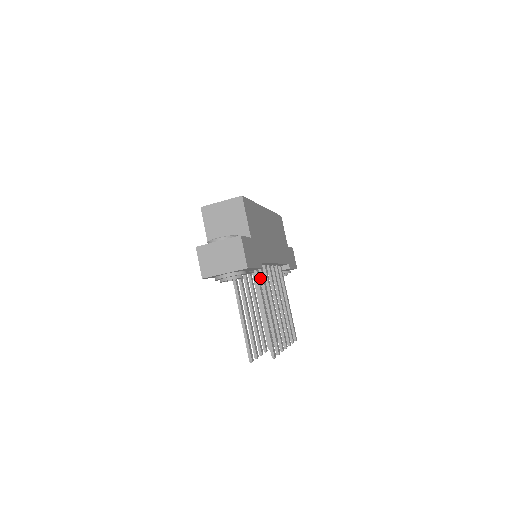
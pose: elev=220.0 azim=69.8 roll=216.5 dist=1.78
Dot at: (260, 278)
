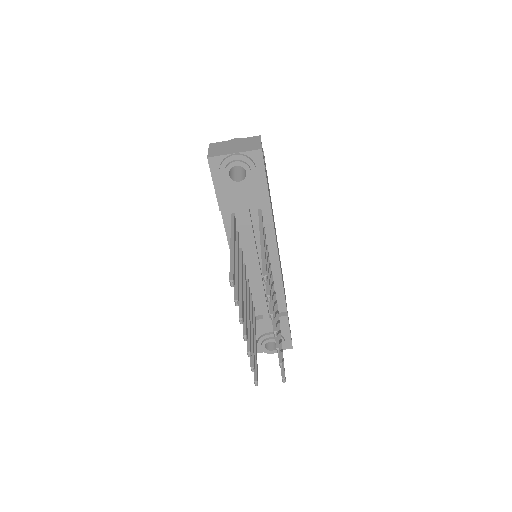
Dot at: occluded
